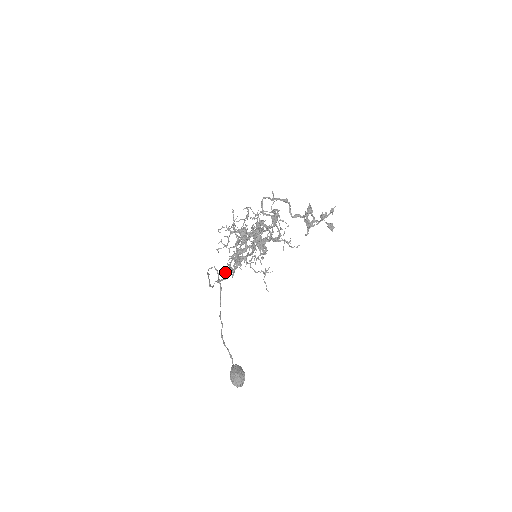
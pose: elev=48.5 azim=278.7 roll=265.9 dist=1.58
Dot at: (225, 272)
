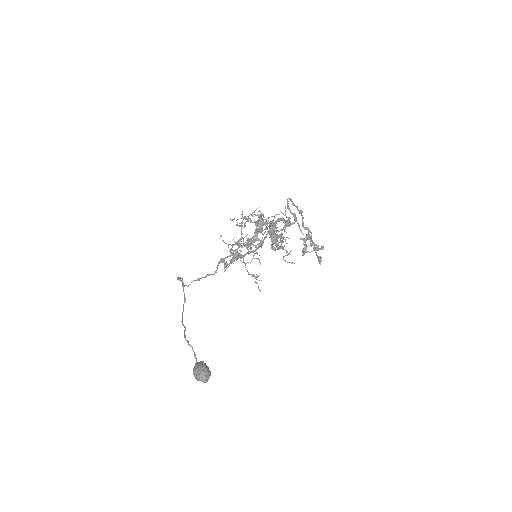
Dot at: (223, 260)
